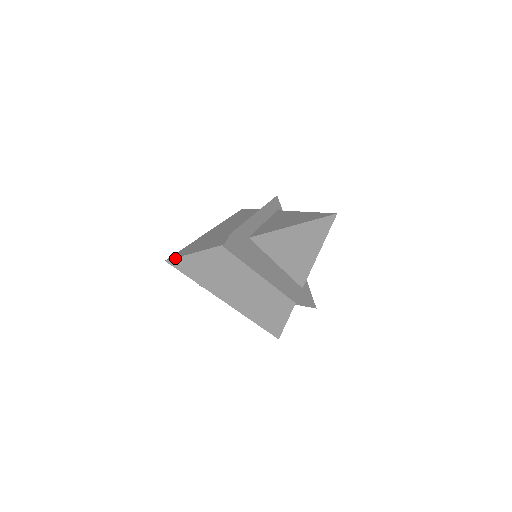
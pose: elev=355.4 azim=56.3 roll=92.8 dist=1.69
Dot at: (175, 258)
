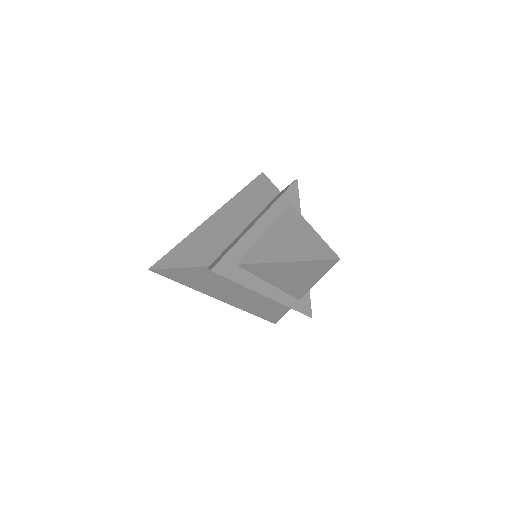
Dot at: (158, 269)
